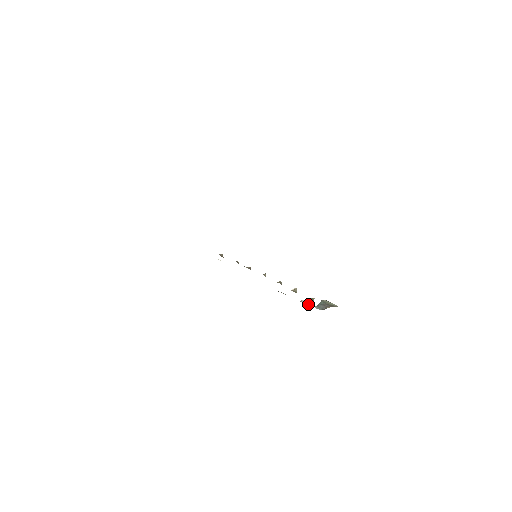
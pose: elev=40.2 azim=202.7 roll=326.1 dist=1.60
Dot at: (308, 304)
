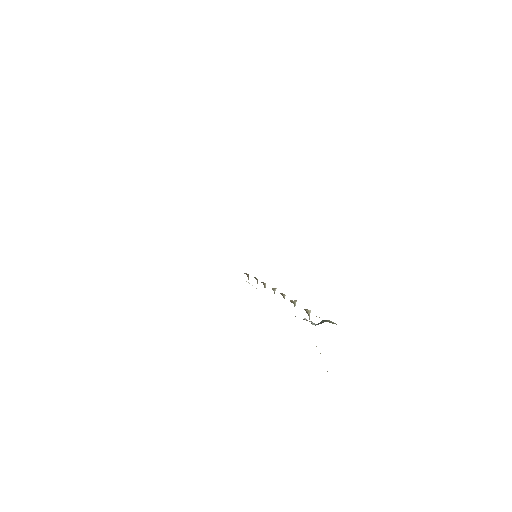
Dot at: (306, 320)
